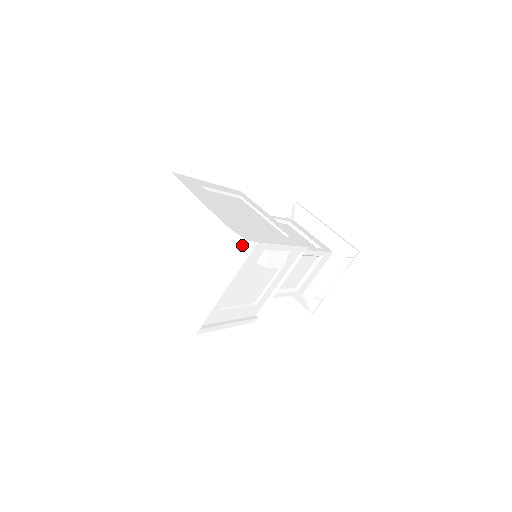
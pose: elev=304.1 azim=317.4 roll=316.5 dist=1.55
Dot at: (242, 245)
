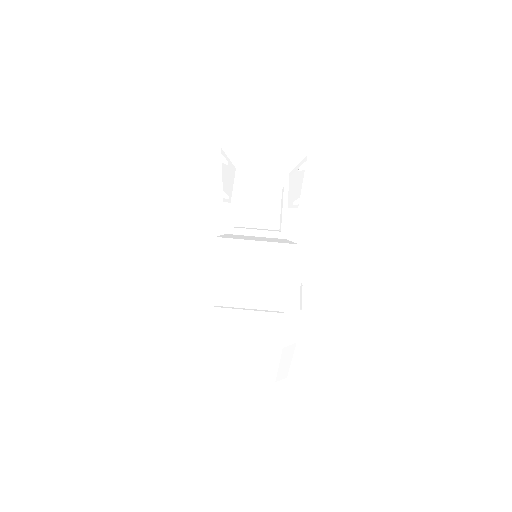
Dot at: (295, 345)
